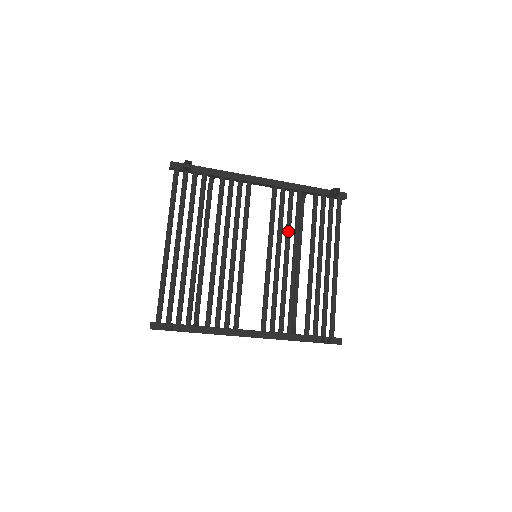
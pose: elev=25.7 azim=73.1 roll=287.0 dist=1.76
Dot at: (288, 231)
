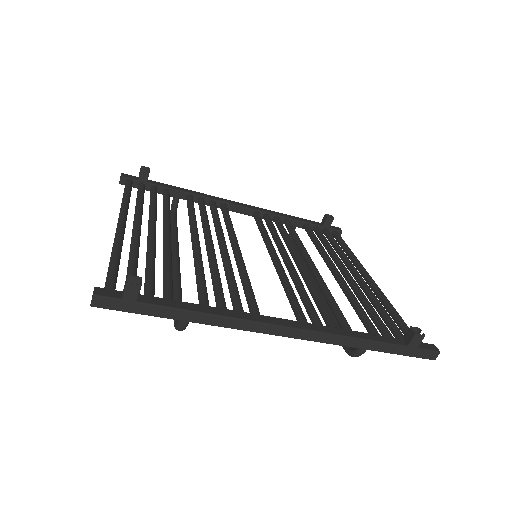
Dot at: (289, 241)
